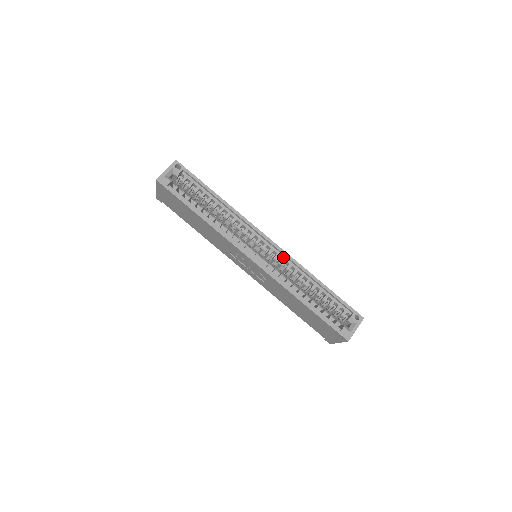
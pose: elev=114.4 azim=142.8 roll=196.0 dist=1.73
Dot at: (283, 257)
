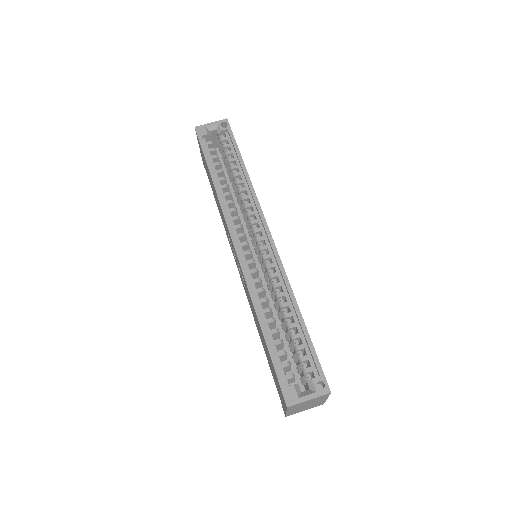
Dot at: (274, 261)
